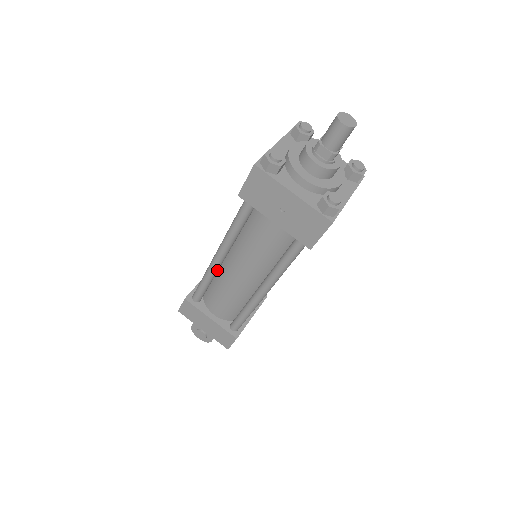
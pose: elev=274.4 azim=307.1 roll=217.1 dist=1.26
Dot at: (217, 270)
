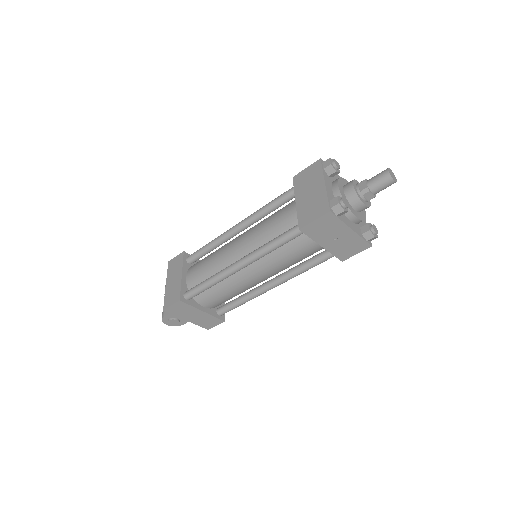
Dot at: (229, 275)
